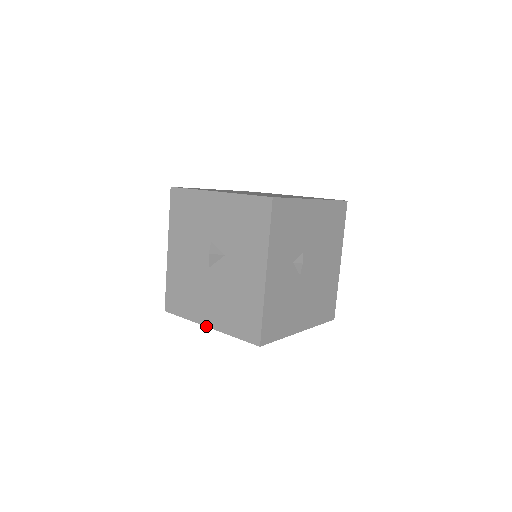
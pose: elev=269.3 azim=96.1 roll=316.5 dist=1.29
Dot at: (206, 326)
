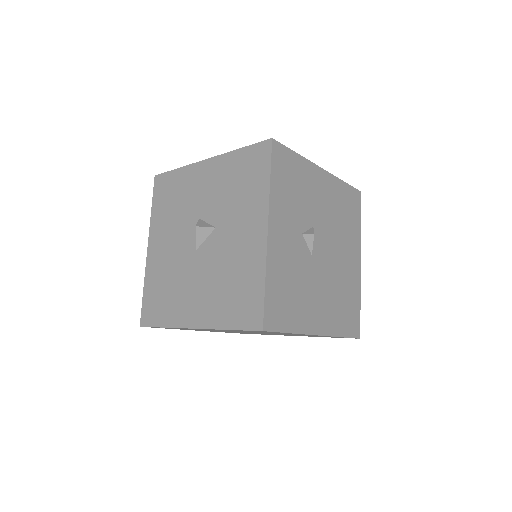
Dot at: (191, 328)
